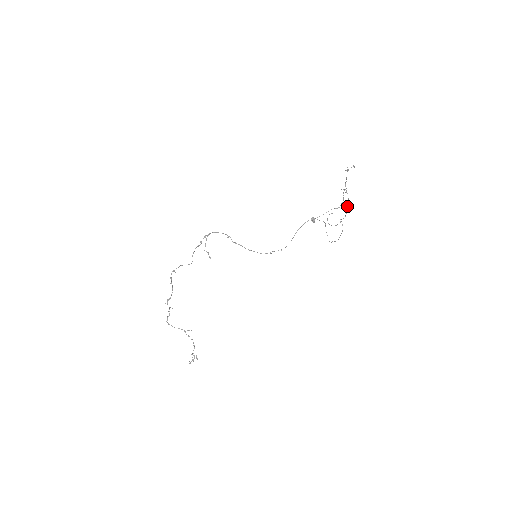
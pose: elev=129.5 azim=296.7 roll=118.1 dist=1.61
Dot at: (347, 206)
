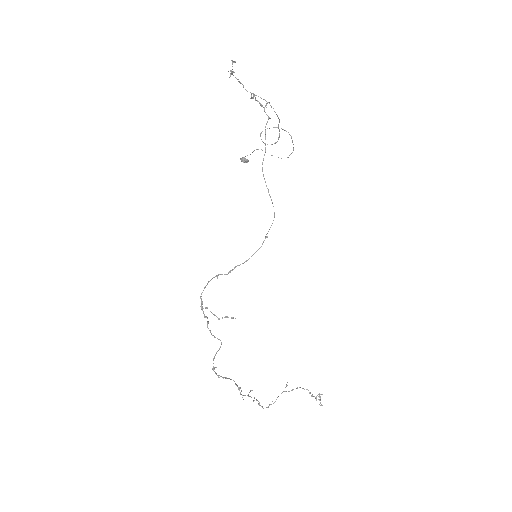
Dot at: occluded
